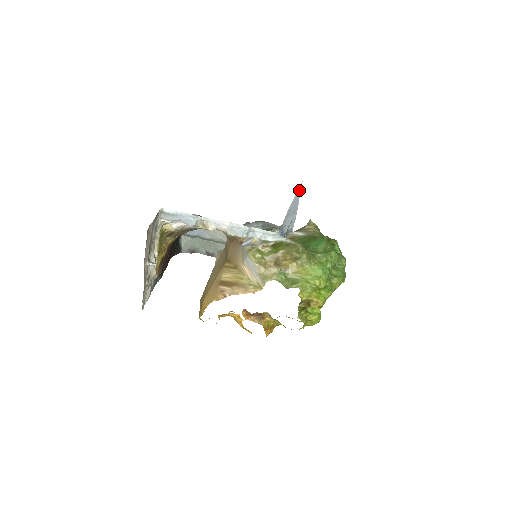
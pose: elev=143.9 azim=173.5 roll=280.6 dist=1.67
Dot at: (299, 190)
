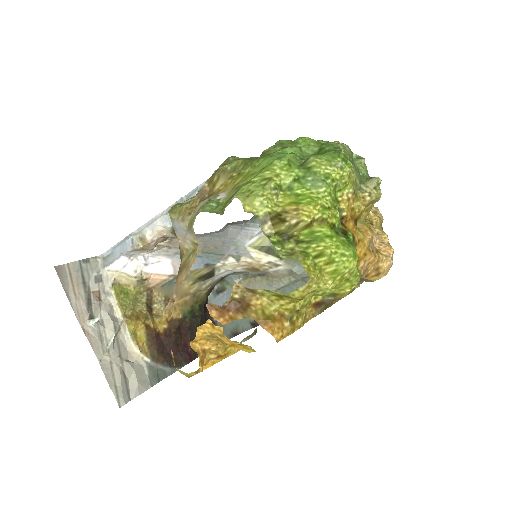
Dot at: occluded
